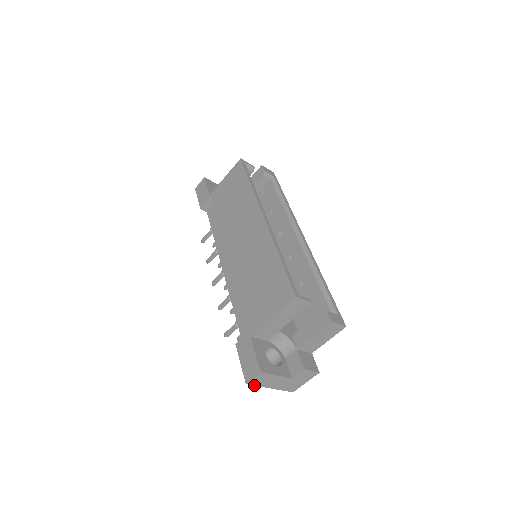
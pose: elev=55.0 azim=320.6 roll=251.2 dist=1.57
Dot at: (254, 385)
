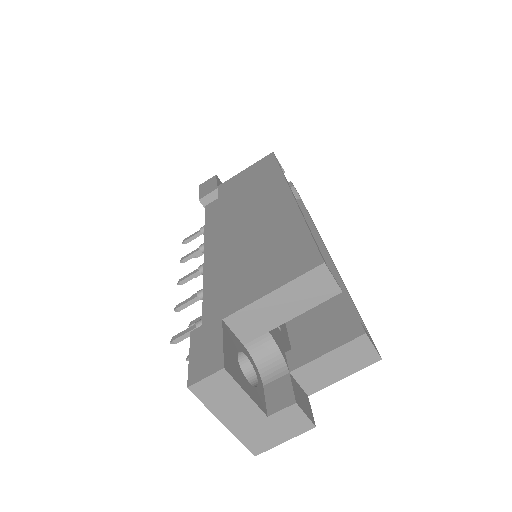
Dot at: (200, 399)
